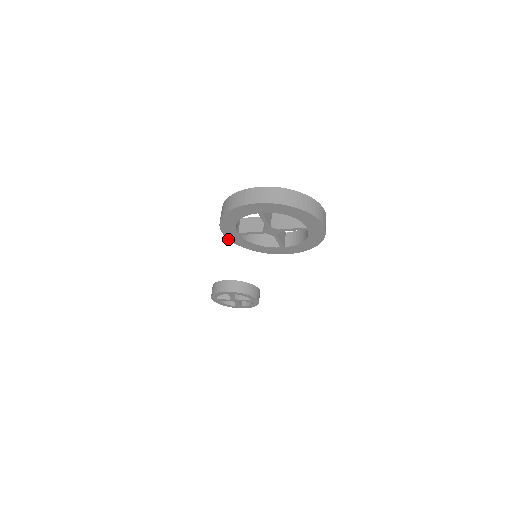
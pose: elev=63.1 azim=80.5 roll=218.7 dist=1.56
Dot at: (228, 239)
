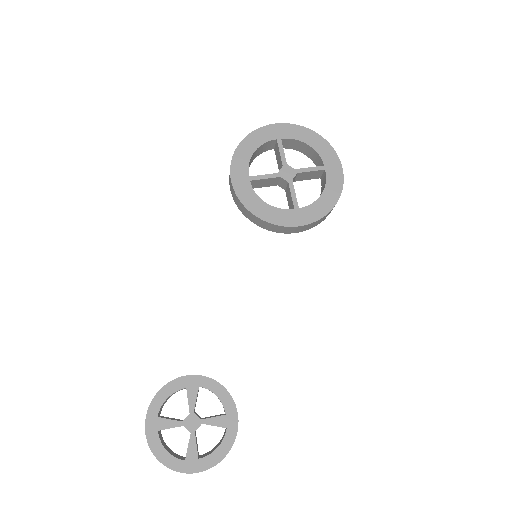
Dot at: (234, 191)
